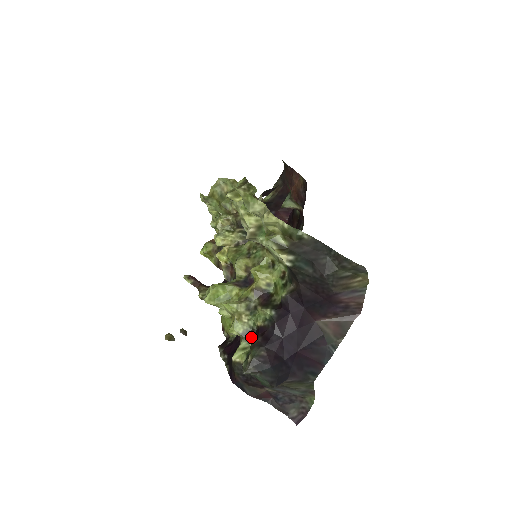
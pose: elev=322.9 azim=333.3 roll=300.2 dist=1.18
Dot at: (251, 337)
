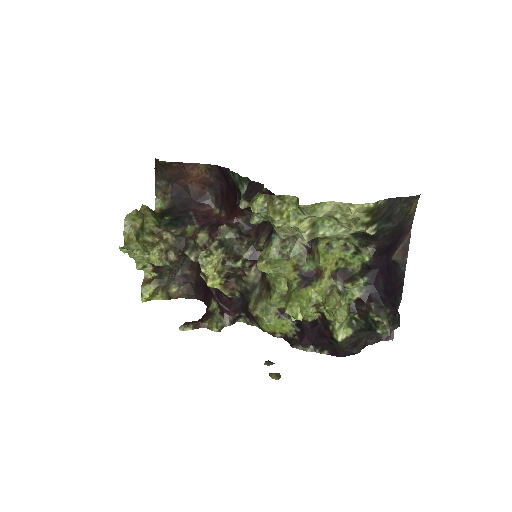
Dot at: (355, 311)
